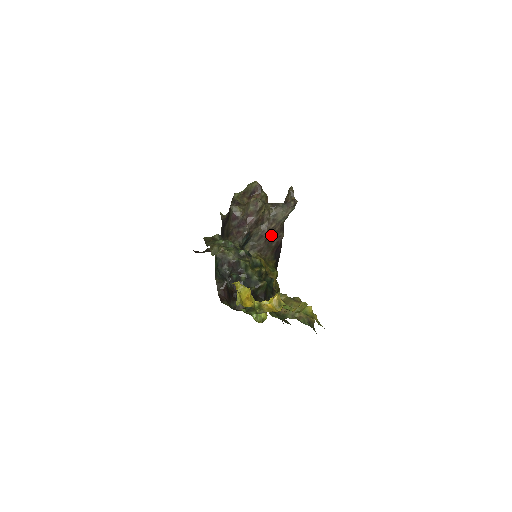
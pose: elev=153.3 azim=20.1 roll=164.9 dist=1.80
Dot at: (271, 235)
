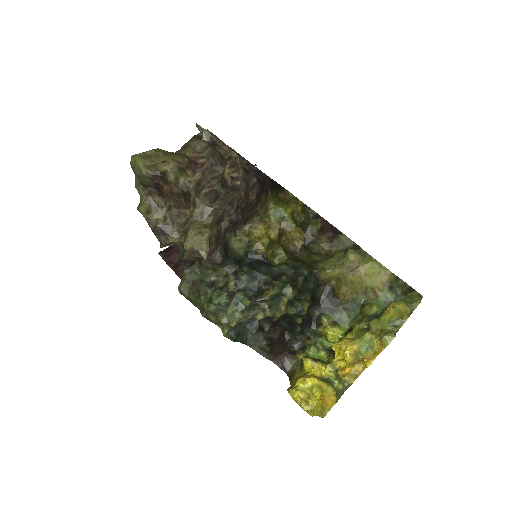
Dot at: (243, 207)
